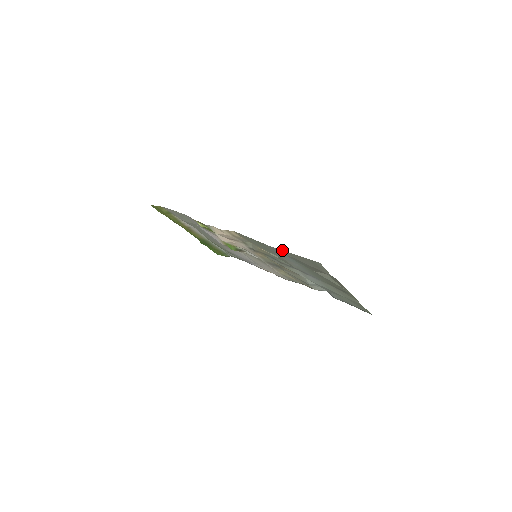
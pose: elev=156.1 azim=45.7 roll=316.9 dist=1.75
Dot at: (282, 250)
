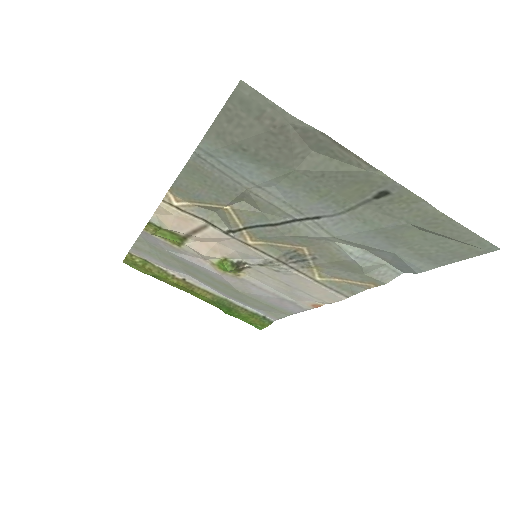
Dot at: (203, 137)
